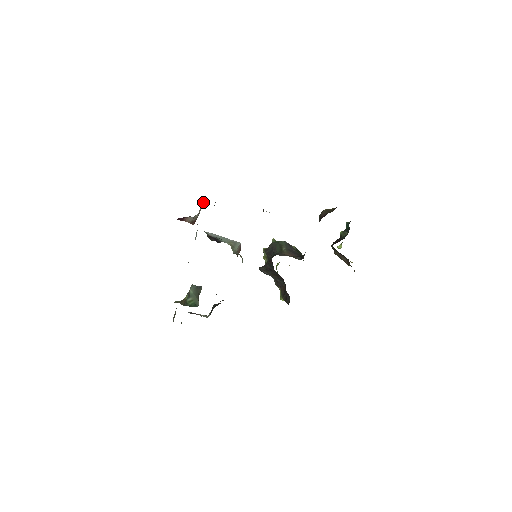
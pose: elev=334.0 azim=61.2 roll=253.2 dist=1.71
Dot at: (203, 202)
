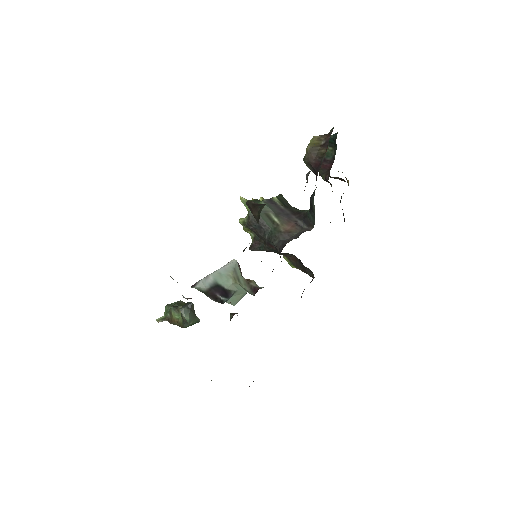
Dot at: occluded
